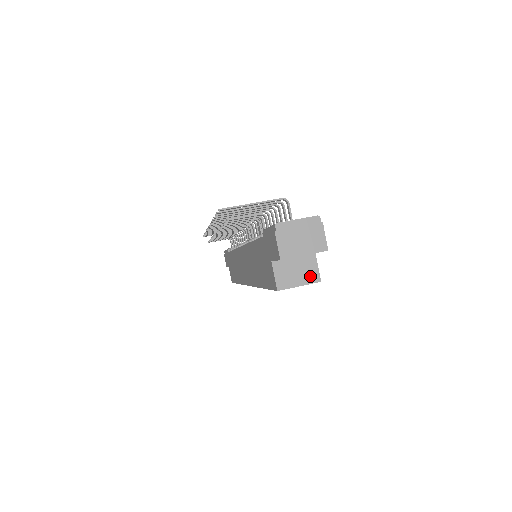
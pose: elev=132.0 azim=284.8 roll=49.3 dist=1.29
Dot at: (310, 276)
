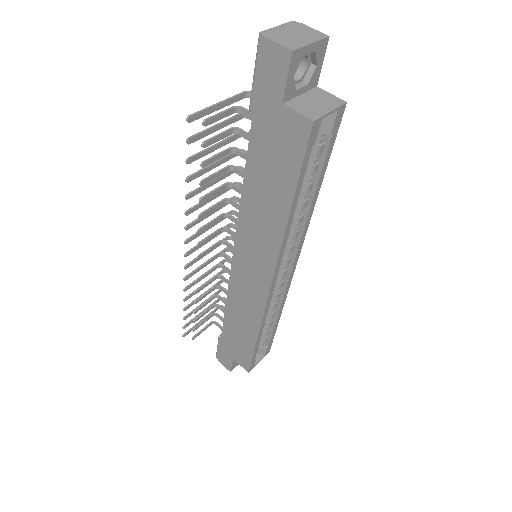
Dot at: (332, 102)
